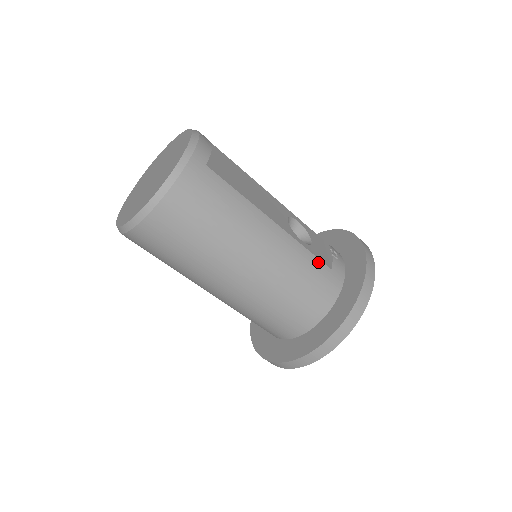
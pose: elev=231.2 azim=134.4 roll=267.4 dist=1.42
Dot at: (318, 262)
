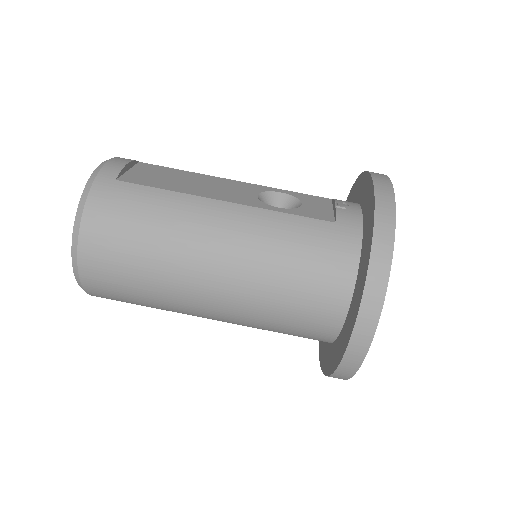
Dot at: (309, 222)
